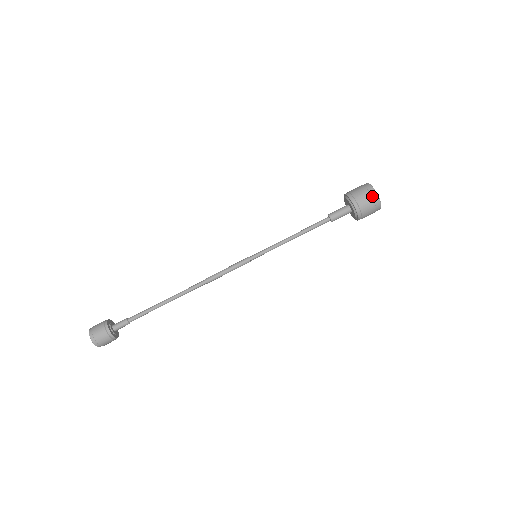
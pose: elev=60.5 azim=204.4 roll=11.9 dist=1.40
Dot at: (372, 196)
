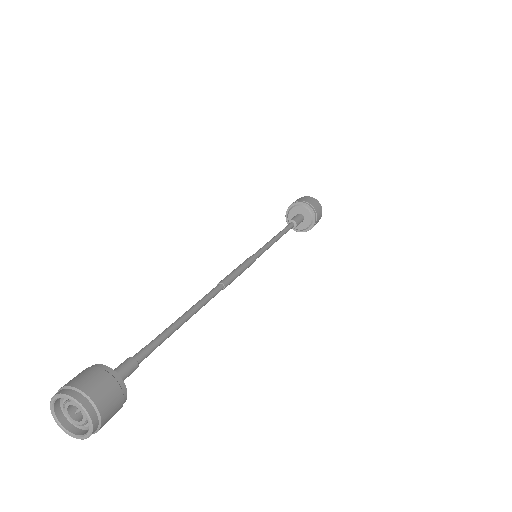
Dot at: (311, 198)
